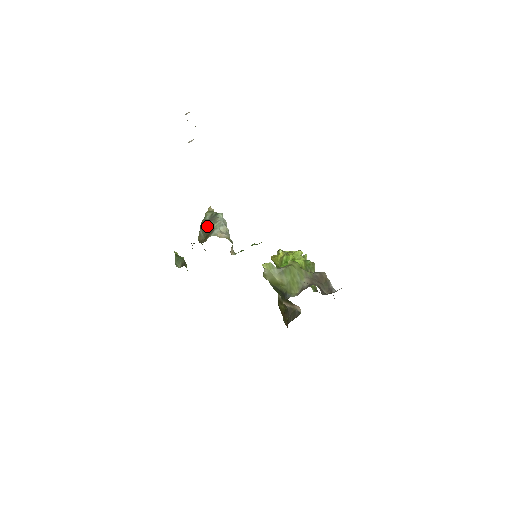
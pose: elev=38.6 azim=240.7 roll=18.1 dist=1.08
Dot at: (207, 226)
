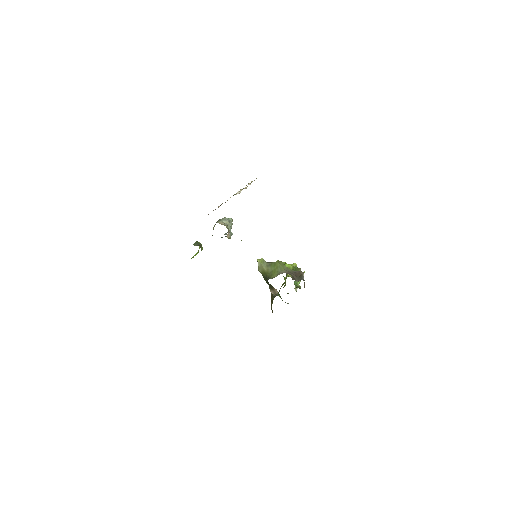
Dot at: (217, 221)
